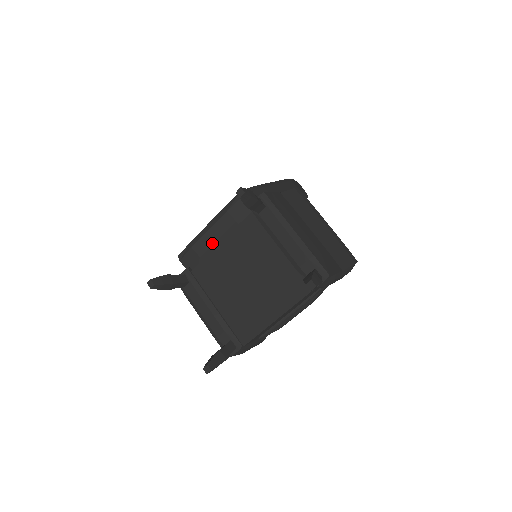
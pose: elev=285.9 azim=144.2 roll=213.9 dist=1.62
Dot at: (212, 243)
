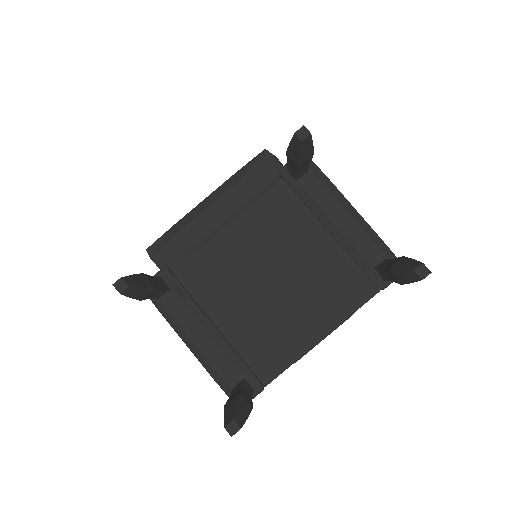
Dot at: (214, 226)
